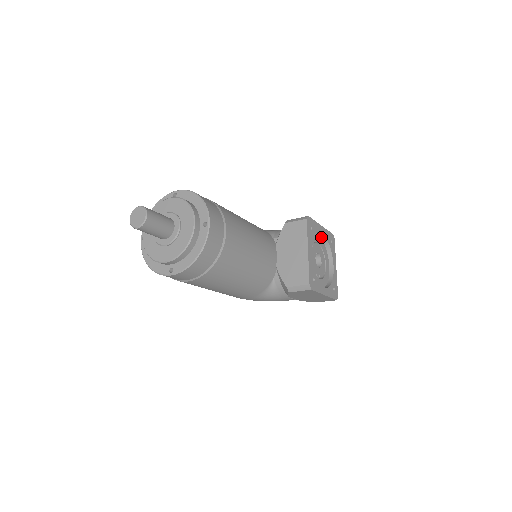
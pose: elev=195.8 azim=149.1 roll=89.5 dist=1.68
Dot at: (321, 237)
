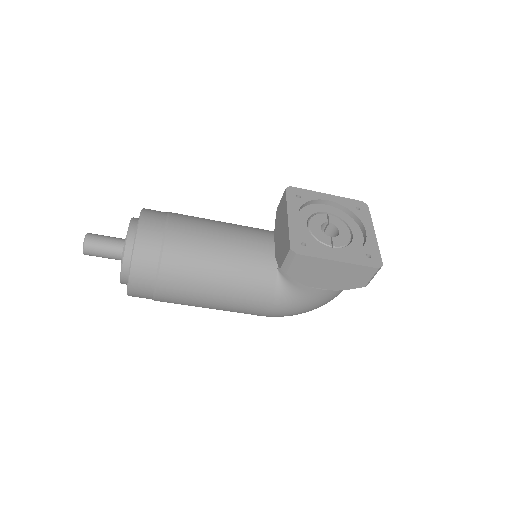
Dot at: (336, 207)
